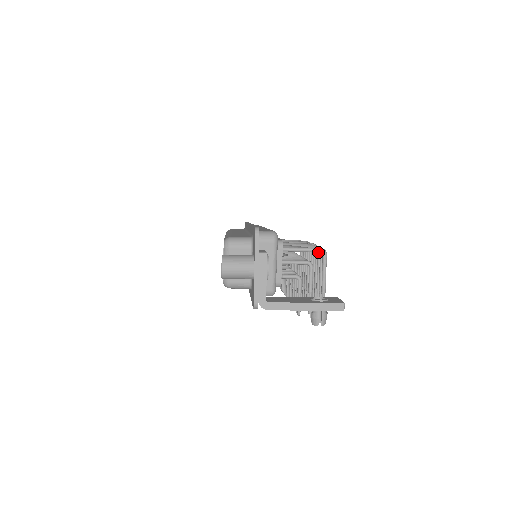
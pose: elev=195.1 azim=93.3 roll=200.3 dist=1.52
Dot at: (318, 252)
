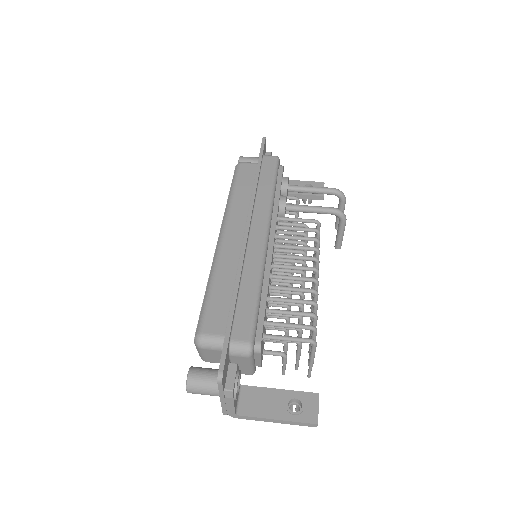
Dot at: (313, 319)
